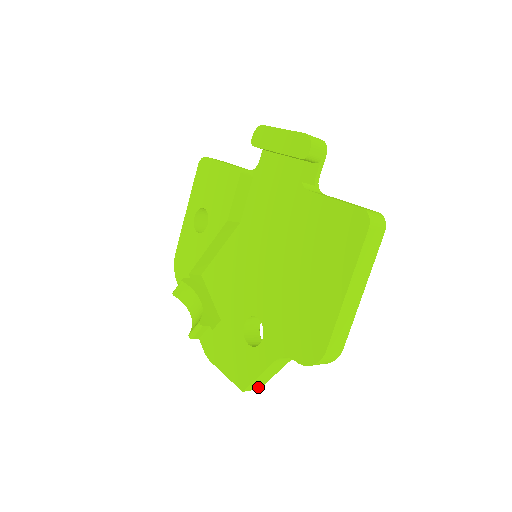
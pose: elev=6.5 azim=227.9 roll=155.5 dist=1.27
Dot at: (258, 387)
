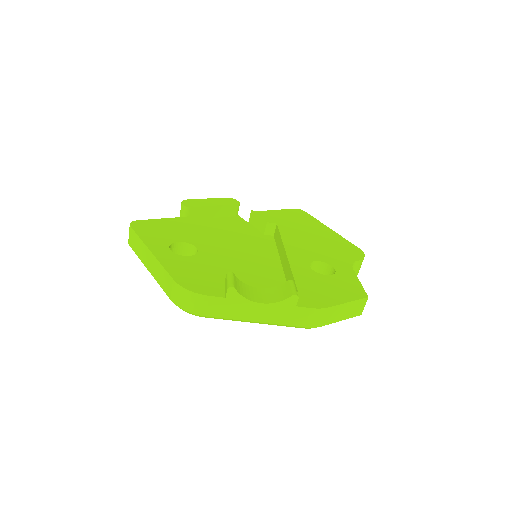
Dot at: occluded
